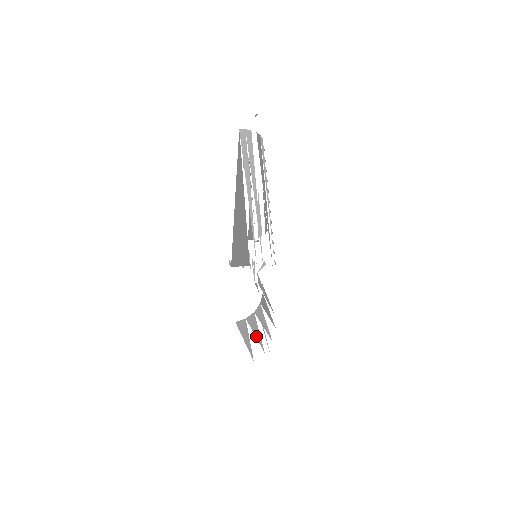
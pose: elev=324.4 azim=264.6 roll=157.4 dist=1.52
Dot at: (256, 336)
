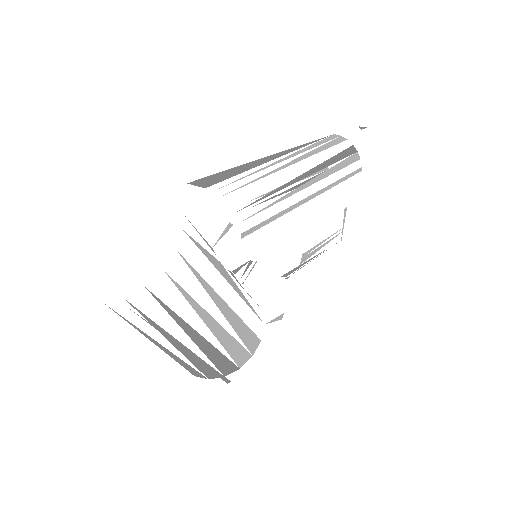
Dot at: occluded
